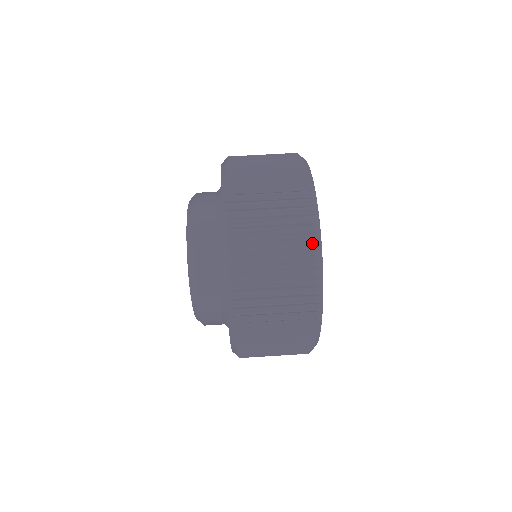
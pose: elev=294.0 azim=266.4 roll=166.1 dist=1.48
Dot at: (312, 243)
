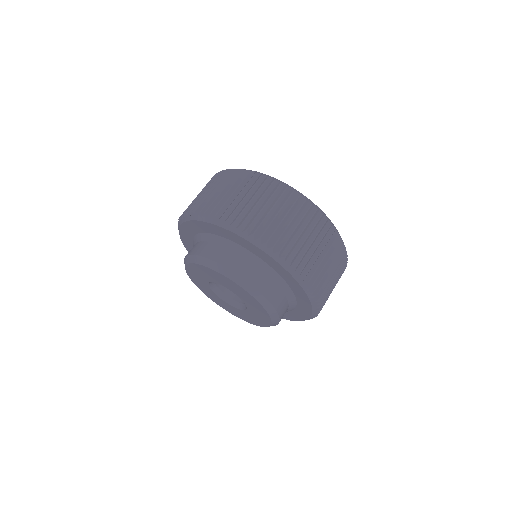
Dot at: (344, 248)
